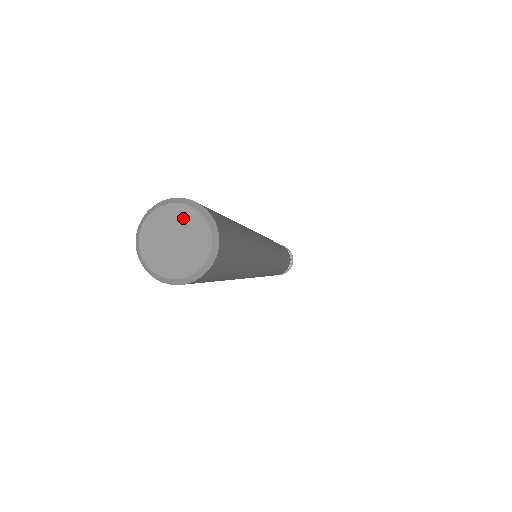
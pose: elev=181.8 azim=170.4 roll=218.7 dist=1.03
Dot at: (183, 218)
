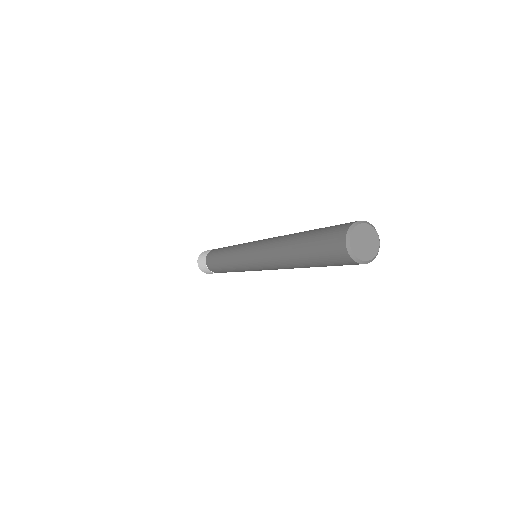
Dot at: (369, 232)
